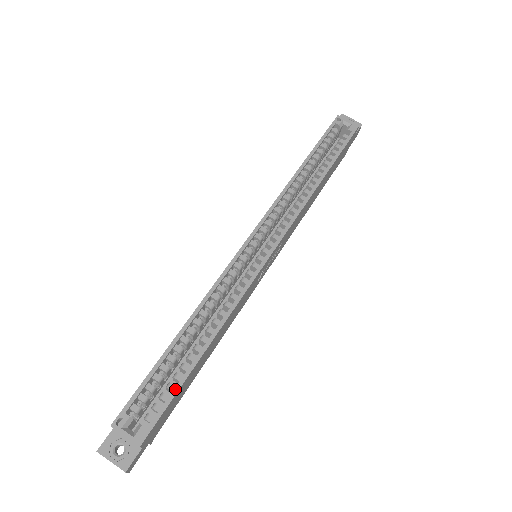
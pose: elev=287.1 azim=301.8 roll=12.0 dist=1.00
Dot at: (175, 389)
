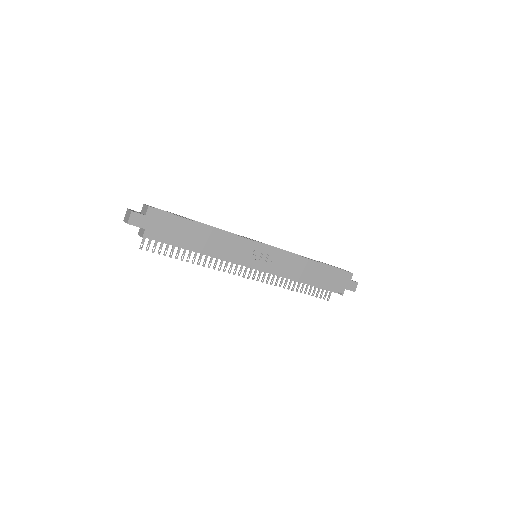
Dot at: (179, 216)
